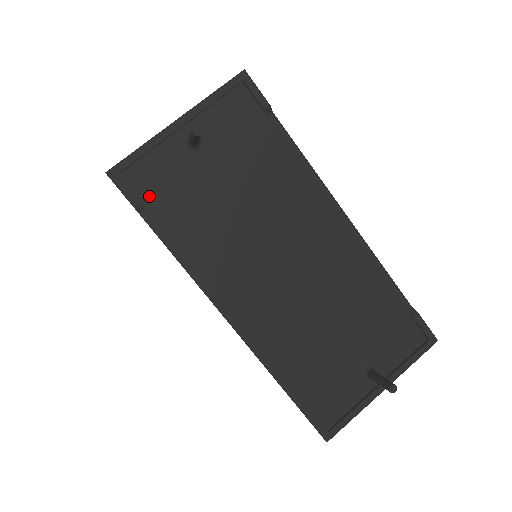
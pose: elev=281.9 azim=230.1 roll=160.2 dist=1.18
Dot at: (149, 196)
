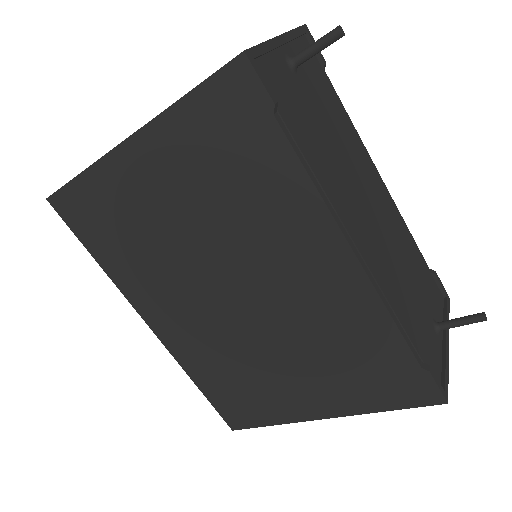
Dot at: (277, 99)
